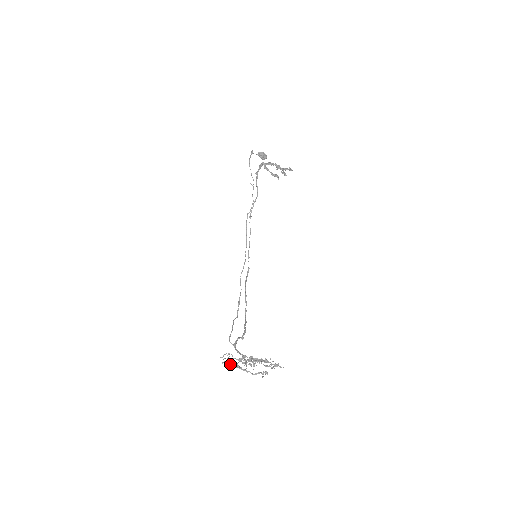
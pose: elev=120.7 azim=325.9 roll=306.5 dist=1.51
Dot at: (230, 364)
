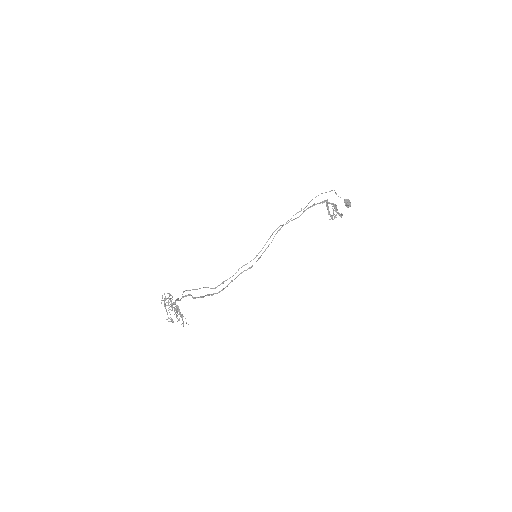
Dot at: occluded
